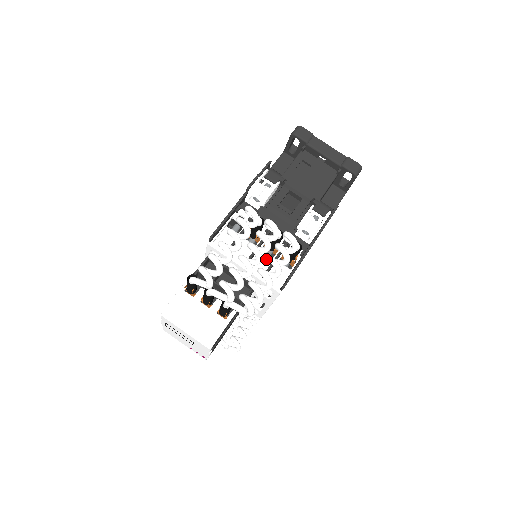
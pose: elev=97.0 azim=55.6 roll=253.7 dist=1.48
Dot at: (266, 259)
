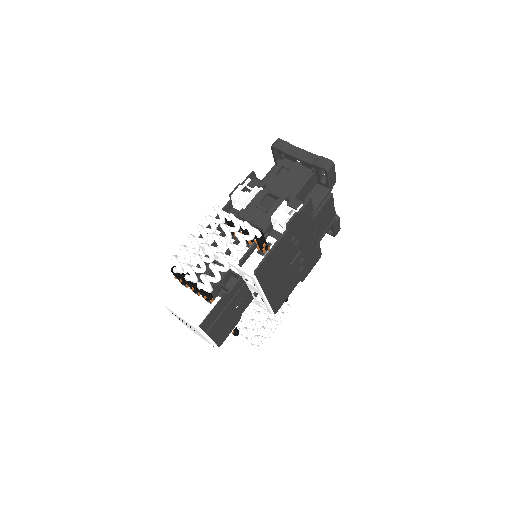
Dot at: occluded
